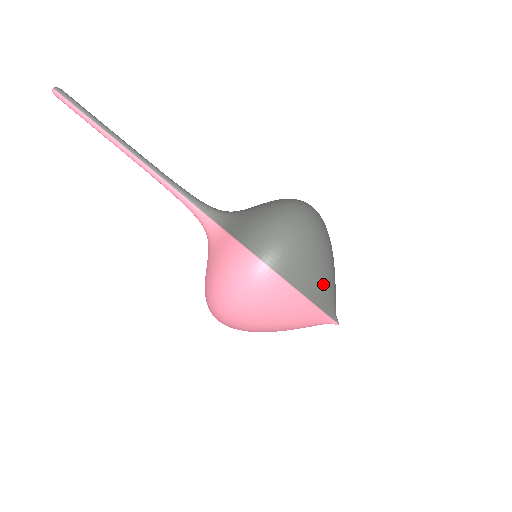
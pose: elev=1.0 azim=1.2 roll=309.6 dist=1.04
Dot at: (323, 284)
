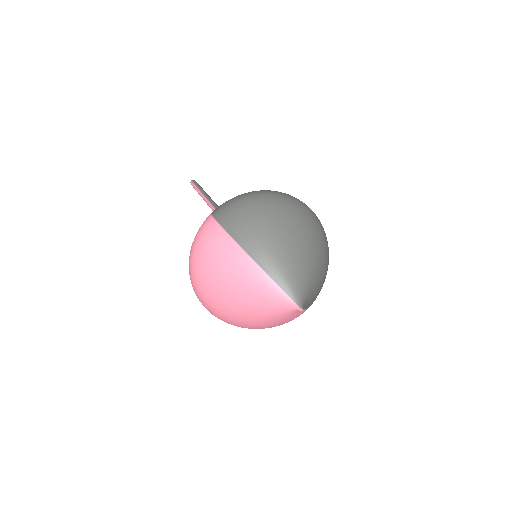
Dot at: (272, 247)
